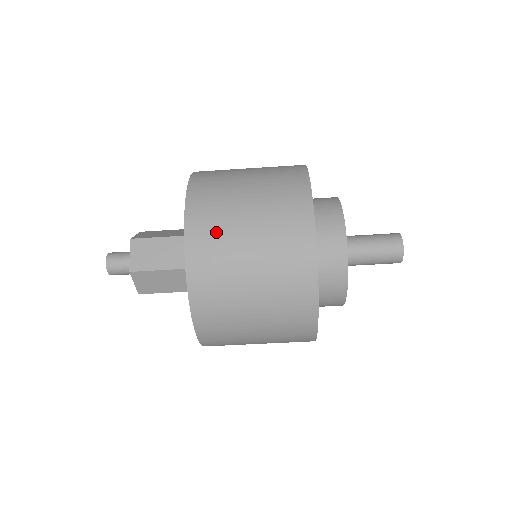
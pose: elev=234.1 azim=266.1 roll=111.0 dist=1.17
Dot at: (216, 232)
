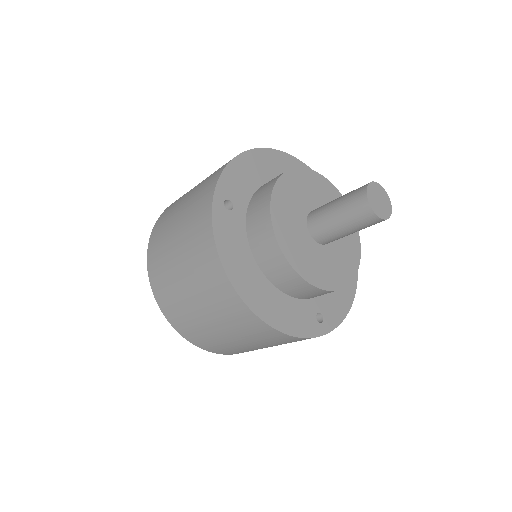
Dot at: (165, 281)
